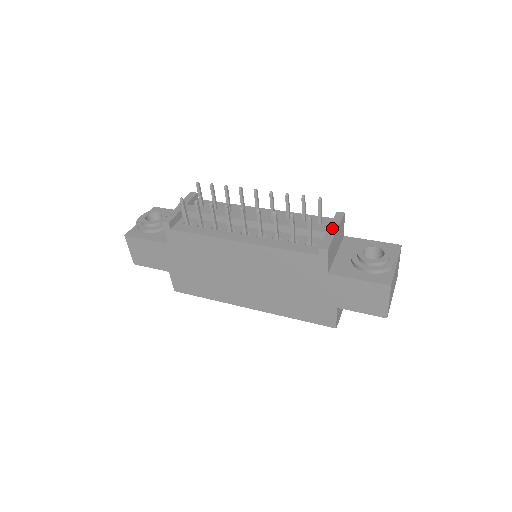
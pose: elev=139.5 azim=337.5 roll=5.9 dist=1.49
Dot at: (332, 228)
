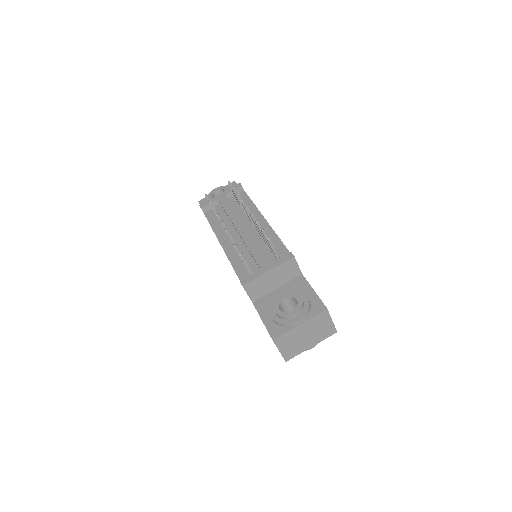
Dot at: (268, 267)
